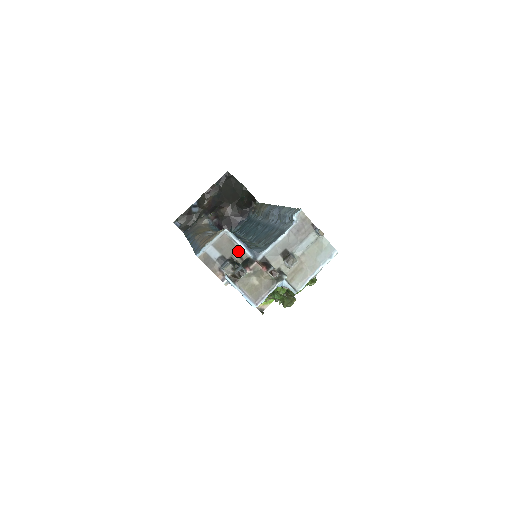
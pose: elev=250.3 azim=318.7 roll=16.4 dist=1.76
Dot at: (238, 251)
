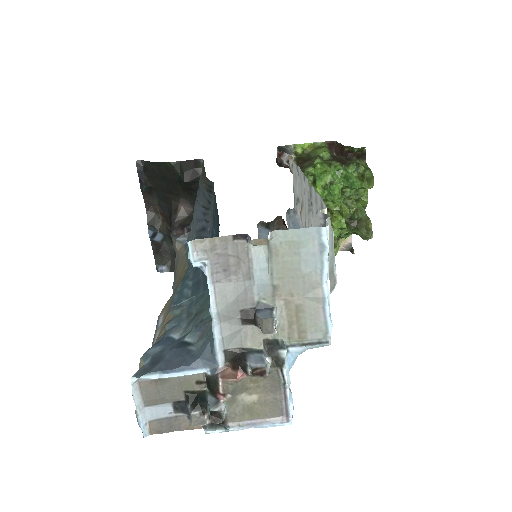
Dot at: (184, 380)
